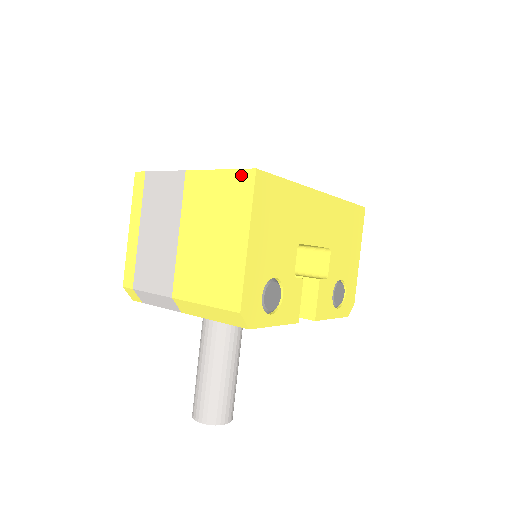
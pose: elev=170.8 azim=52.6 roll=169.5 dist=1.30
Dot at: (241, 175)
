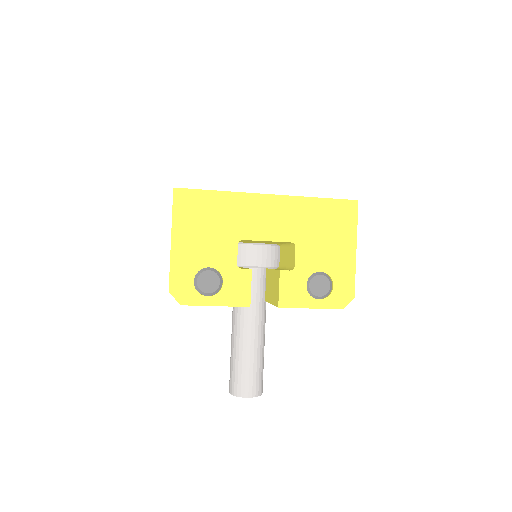
Dot at: occluded
